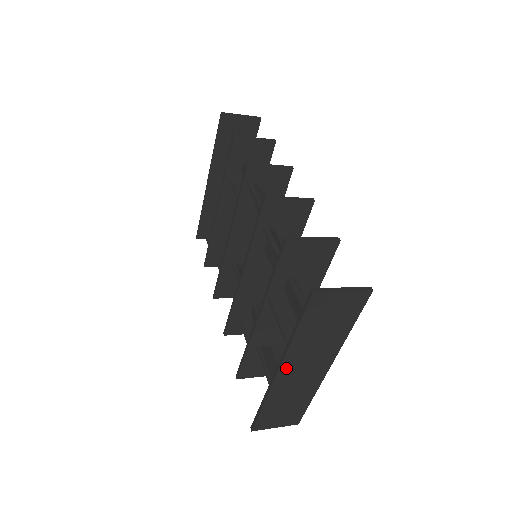
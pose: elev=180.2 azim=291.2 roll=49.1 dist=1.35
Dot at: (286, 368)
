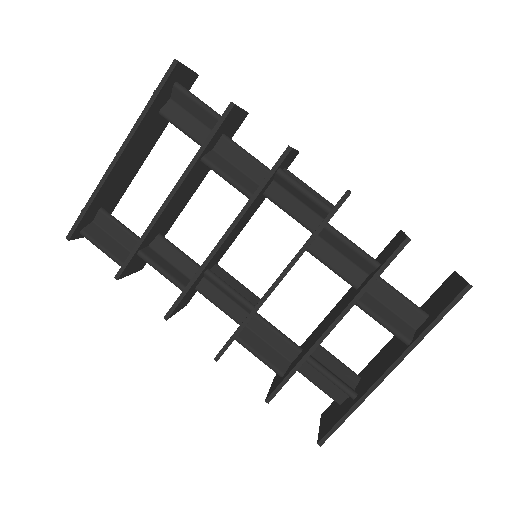
Dot at: (395, 364)
